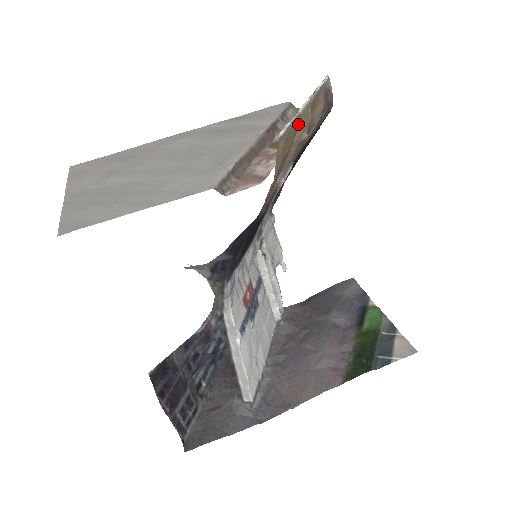
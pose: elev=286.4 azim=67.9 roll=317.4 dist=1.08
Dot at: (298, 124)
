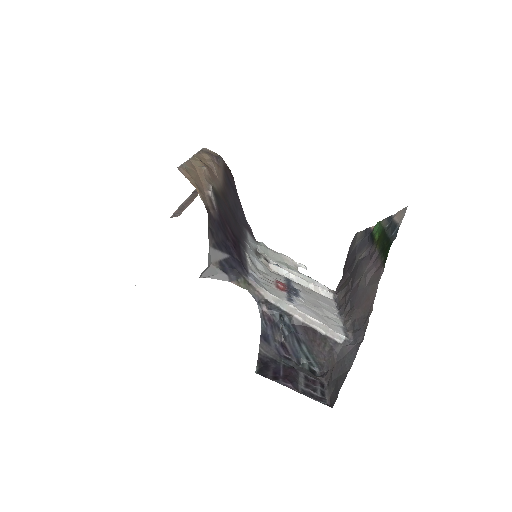
Dot at: (193, 165)
